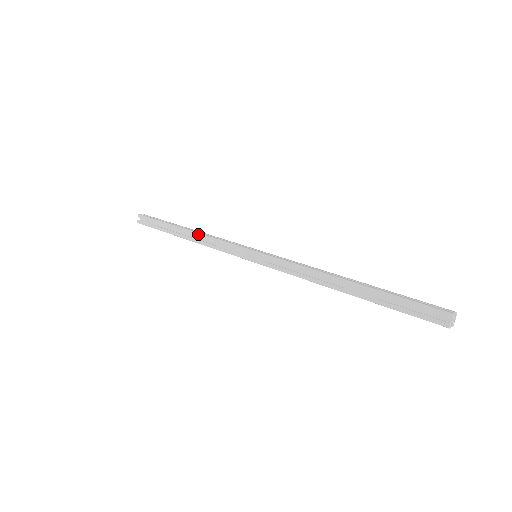
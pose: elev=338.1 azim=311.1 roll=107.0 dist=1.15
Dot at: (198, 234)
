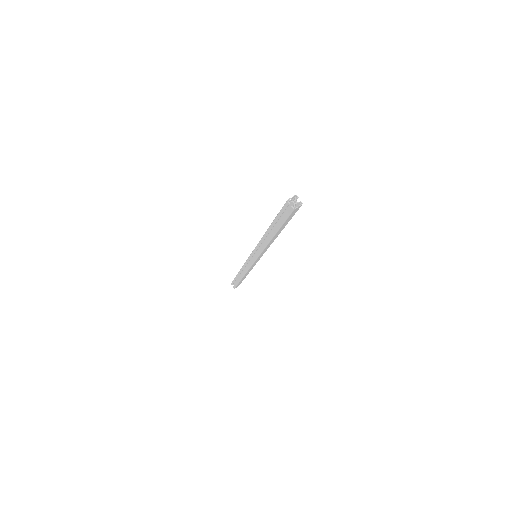
Dot at: occluded
